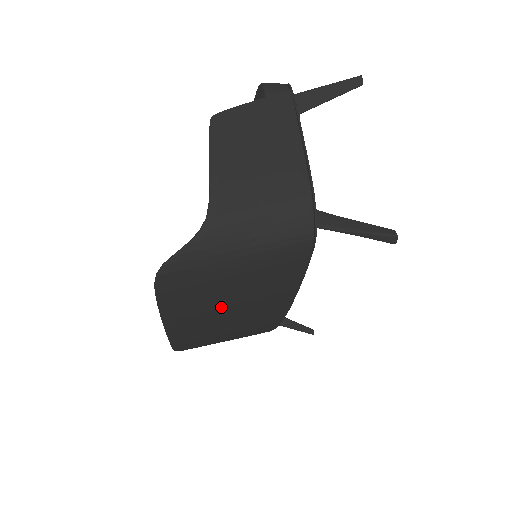
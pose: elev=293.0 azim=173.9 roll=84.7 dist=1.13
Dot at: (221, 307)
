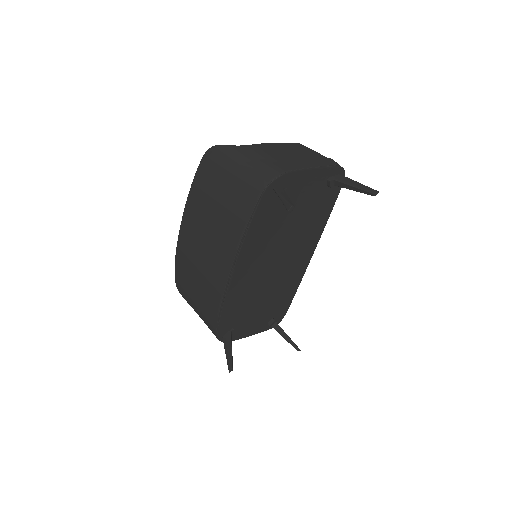
Dot at: (210, 210)
